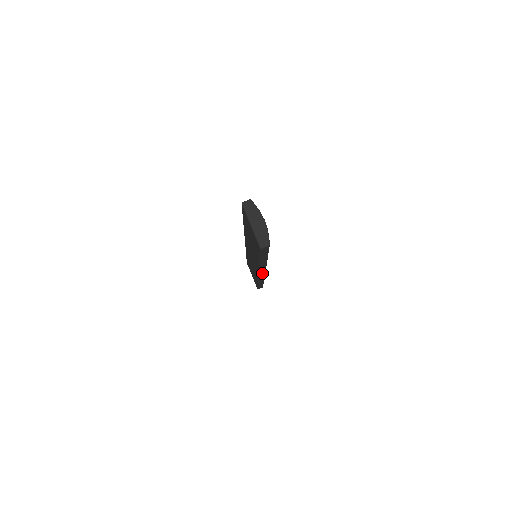
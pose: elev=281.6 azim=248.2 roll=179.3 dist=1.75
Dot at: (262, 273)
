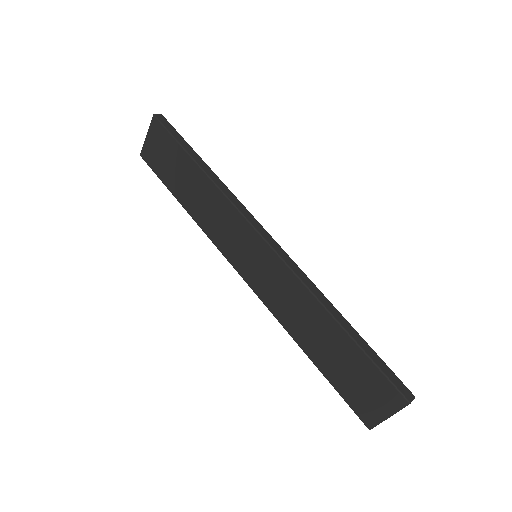
Dot at: (268, 238)
